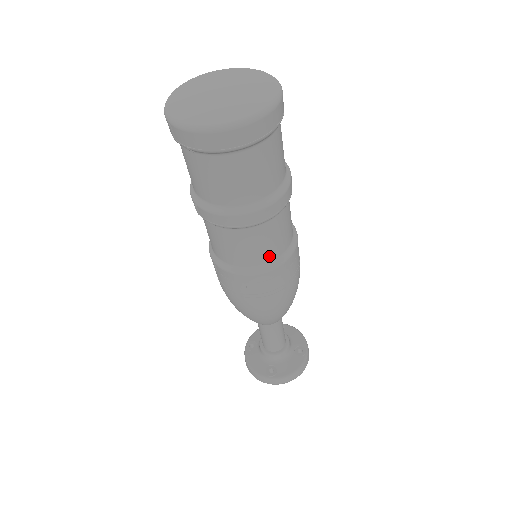
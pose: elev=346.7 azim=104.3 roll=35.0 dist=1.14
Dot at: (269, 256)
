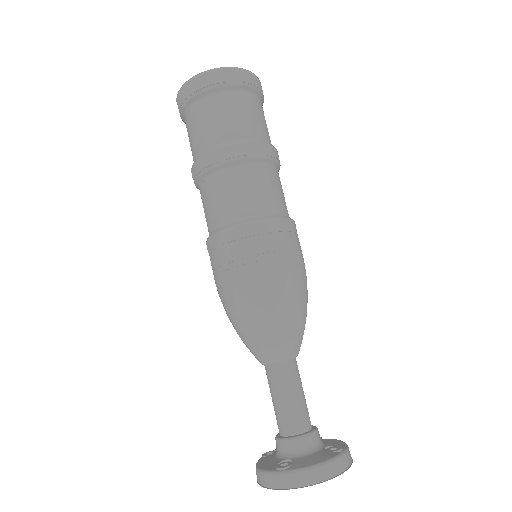
Dot at: (252, 208)
